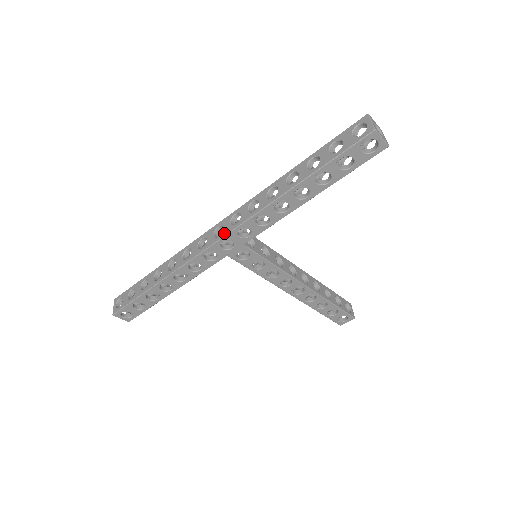
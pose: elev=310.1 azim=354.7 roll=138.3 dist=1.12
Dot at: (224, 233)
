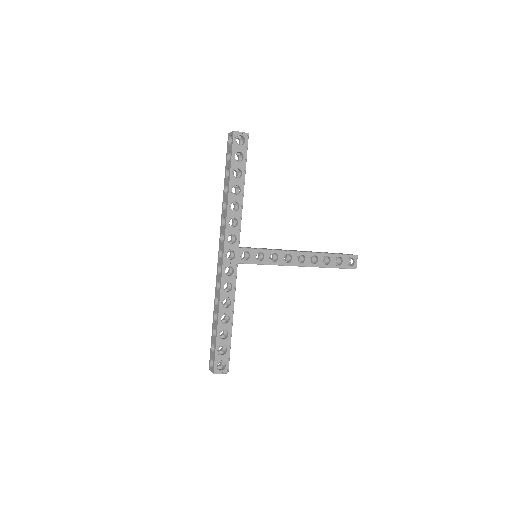
Dot at: (223, 249)
